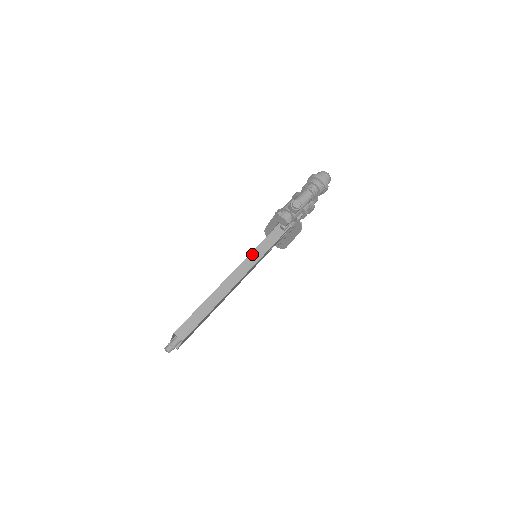
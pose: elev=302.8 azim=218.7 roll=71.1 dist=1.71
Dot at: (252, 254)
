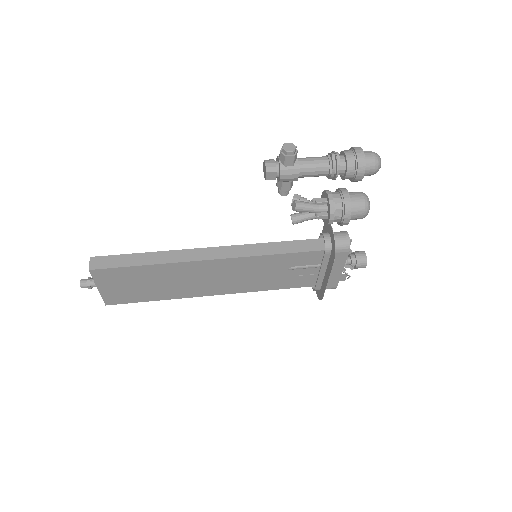
Dot at: (249, 246)
